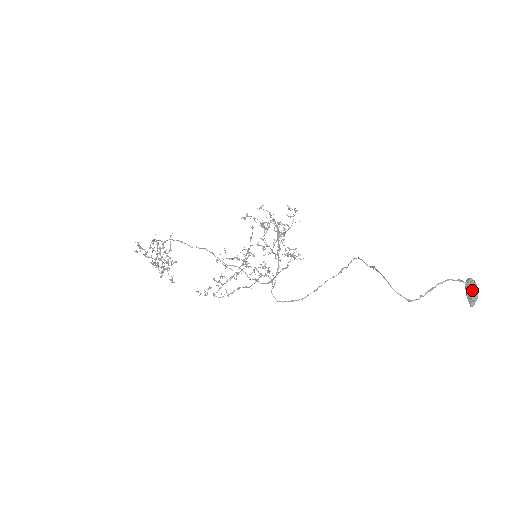
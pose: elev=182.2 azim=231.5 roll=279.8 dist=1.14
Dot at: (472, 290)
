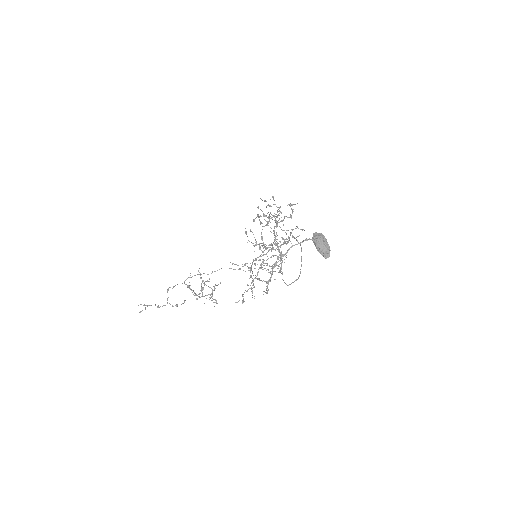
Dot at: (316, 245)
